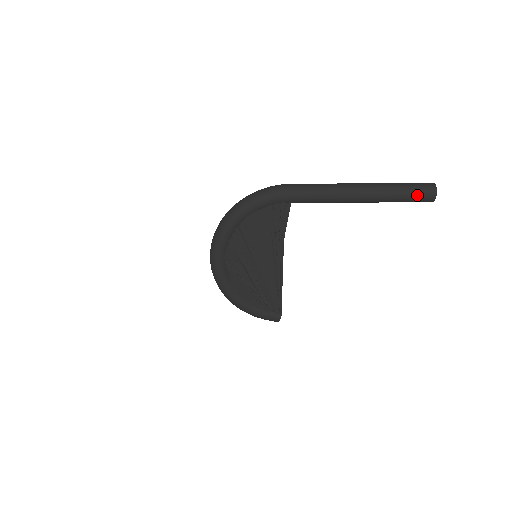
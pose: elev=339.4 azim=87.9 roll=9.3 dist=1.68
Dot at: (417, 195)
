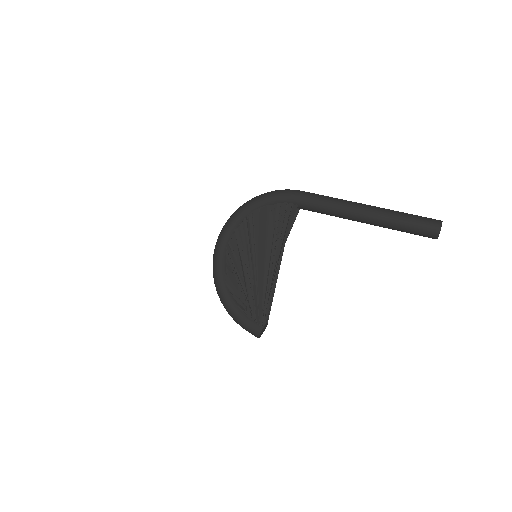
Dot at: (420, 224)
